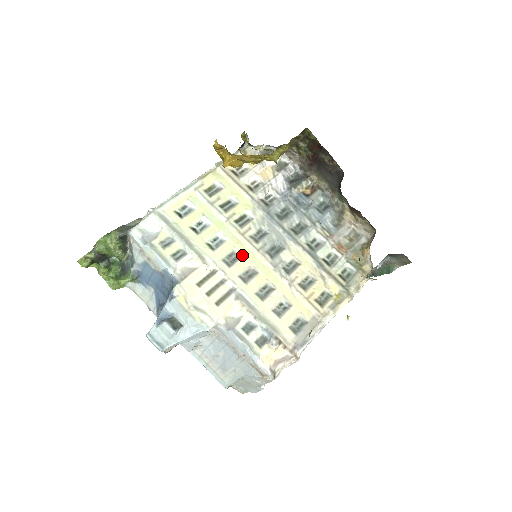
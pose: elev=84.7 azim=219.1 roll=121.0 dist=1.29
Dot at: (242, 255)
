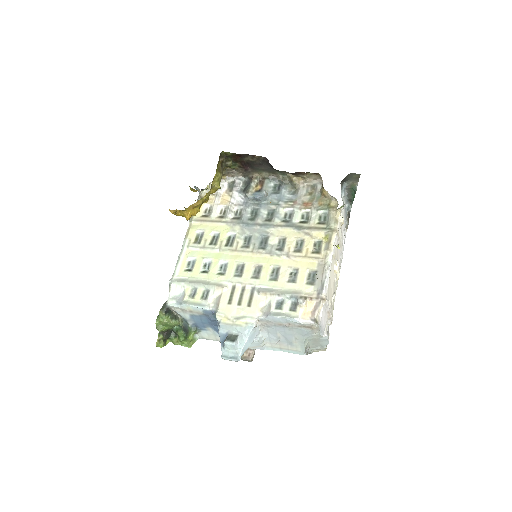
Dot at: (244, 263)
